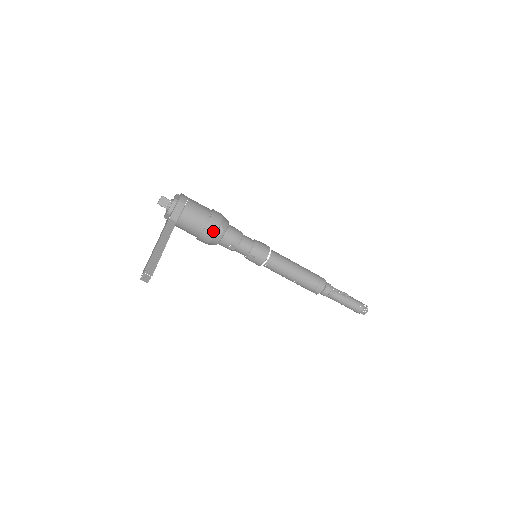
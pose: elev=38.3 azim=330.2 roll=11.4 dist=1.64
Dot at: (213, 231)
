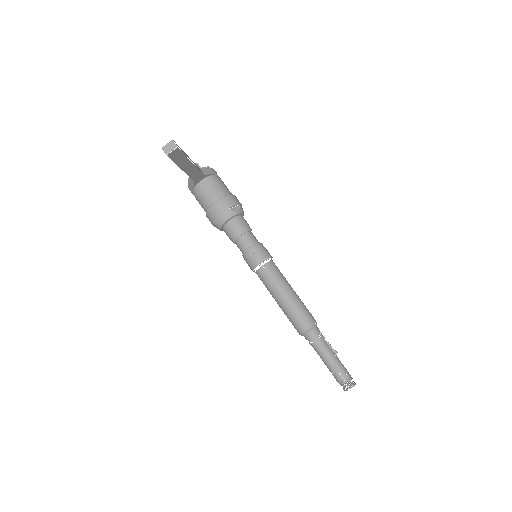
Dot at: (231, 203)
